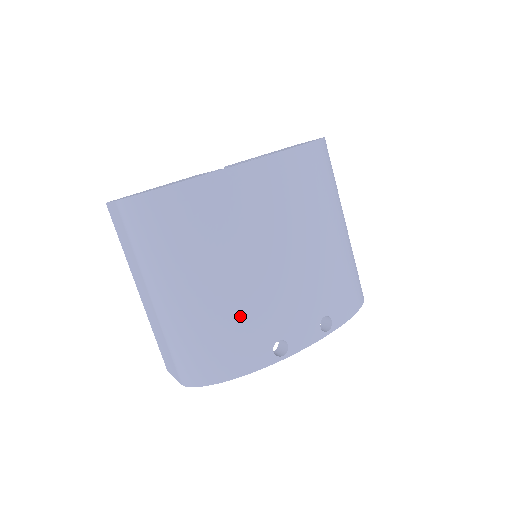
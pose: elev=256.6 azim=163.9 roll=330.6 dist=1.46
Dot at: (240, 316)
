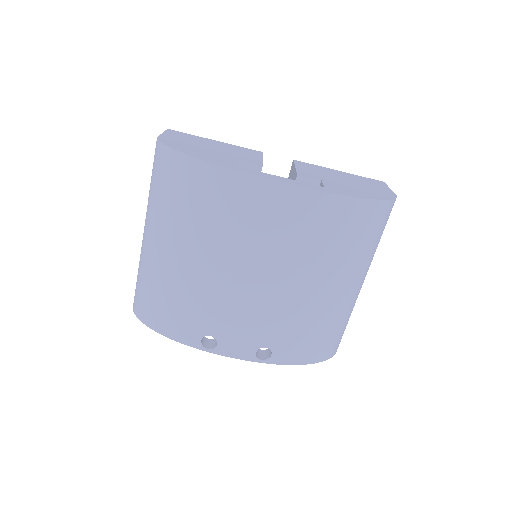
Dot at: (190, 296)
